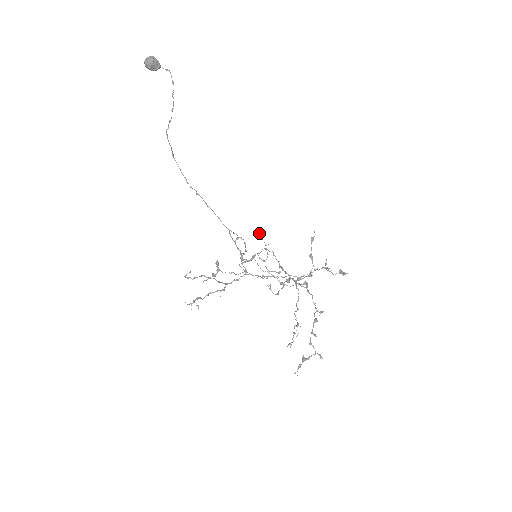
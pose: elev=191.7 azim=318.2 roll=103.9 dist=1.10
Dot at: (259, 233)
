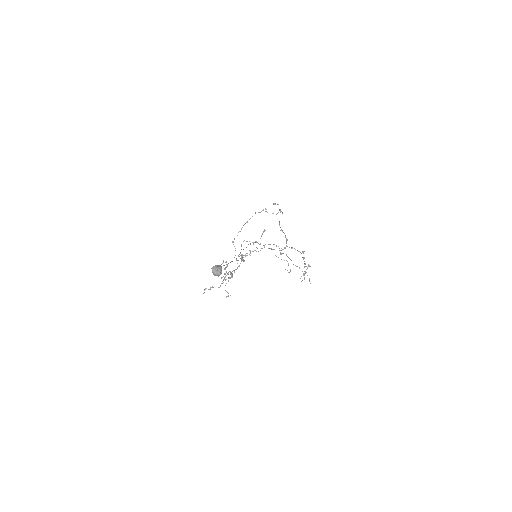
Dot at: occluded
